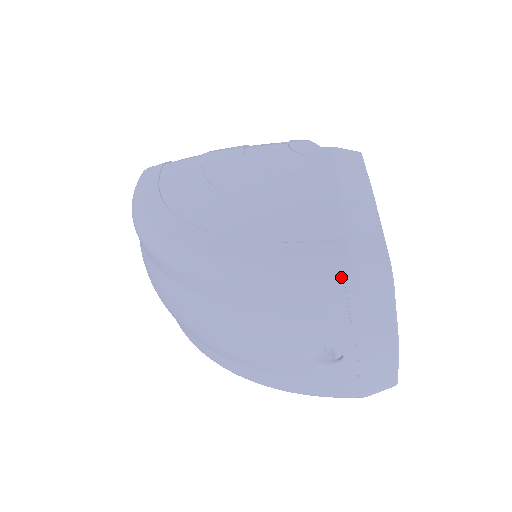
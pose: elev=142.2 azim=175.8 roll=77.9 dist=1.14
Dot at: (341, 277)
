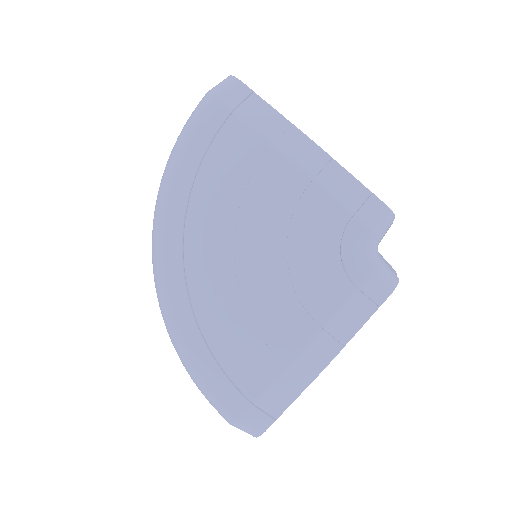
Dot at: (227, 420)
